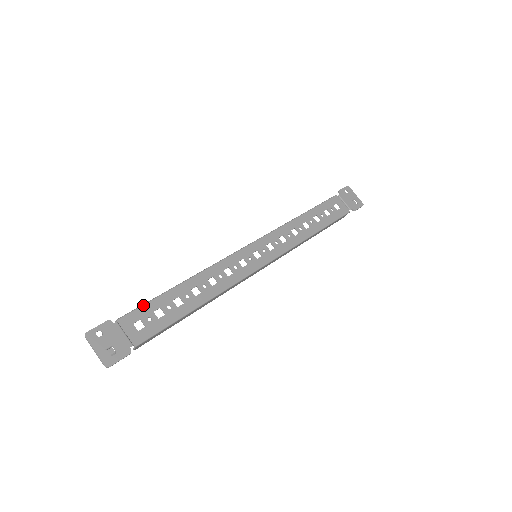
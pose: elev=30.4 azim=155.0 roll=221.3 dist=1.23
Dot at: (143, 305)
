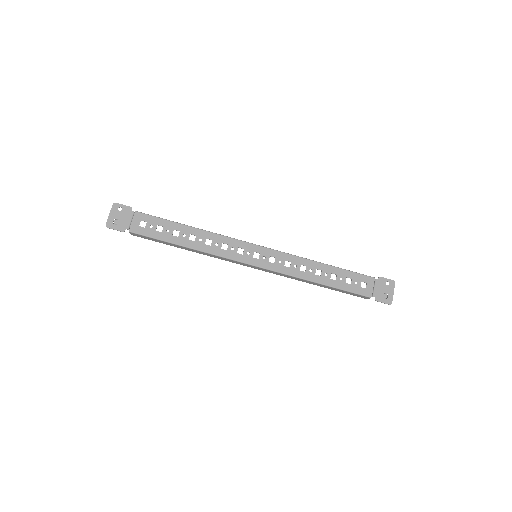
Dot at: (156, 217)
